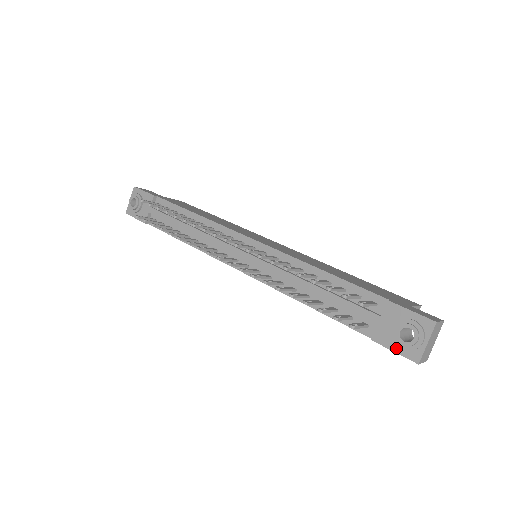
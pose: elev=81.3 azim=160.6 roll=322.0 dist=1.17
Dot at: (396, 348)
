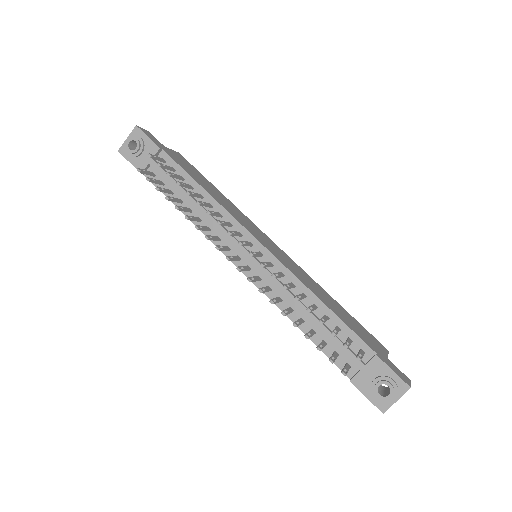
Dot at: (369, 395)
